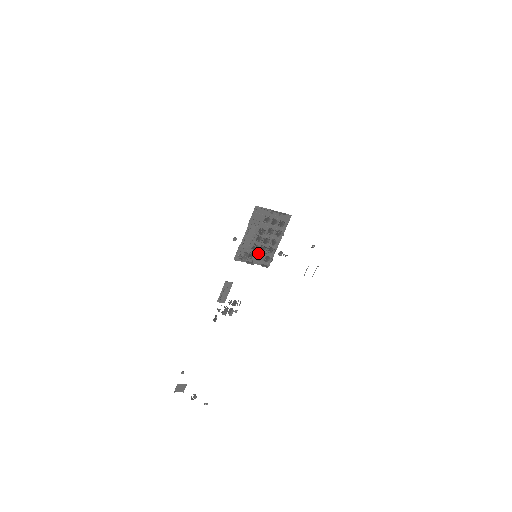
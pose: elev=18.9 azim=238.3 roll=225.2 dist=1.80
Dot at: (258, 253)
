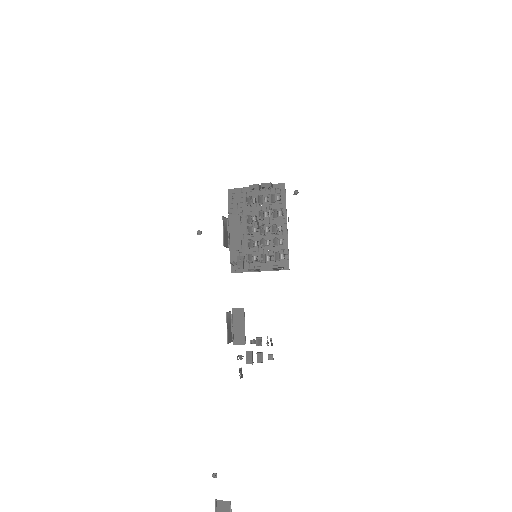
Dot at: (262, 253)
